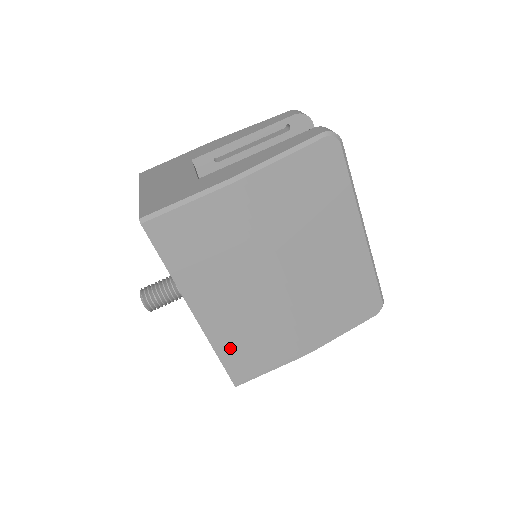
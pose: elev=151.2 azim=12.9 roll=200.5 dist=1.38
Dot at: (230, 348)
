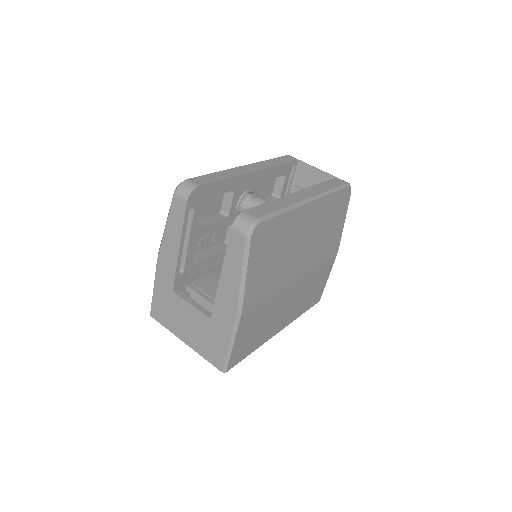
Dot at: (304, 307)
